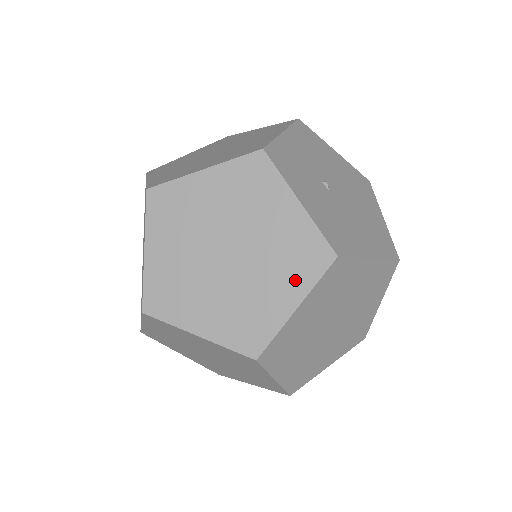
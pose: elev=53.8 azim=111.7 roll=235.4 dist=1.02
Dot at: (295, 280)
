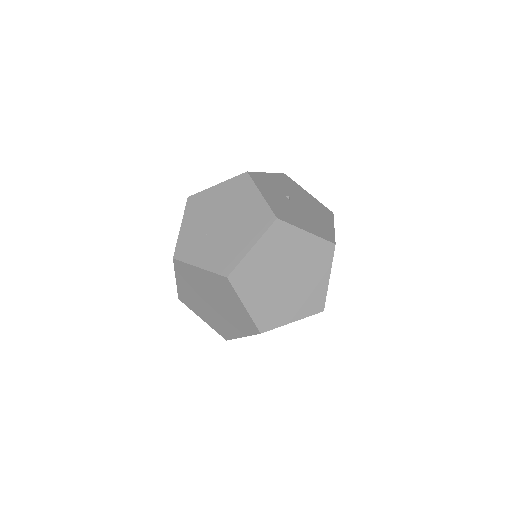
Dot at: (253, 233)
